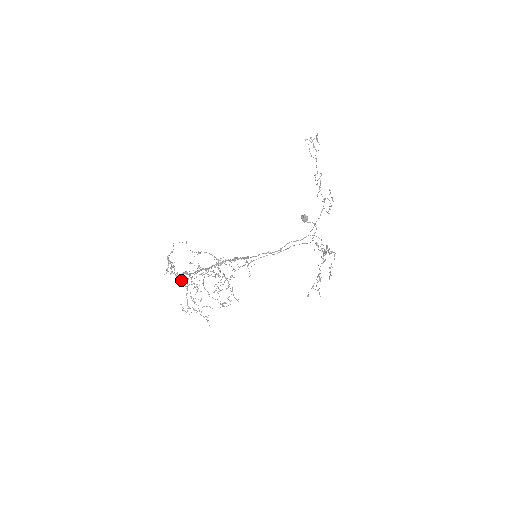
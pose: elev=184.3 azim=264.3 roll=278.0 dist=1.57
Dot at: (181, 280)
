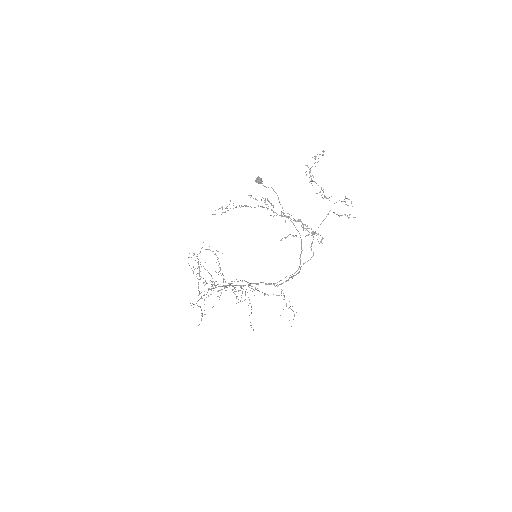
Dot at: occluded
